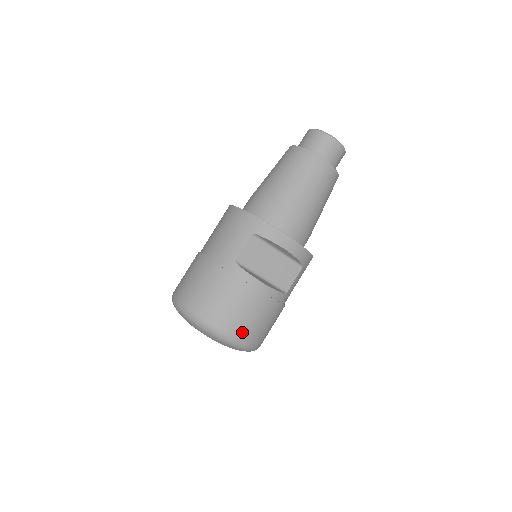
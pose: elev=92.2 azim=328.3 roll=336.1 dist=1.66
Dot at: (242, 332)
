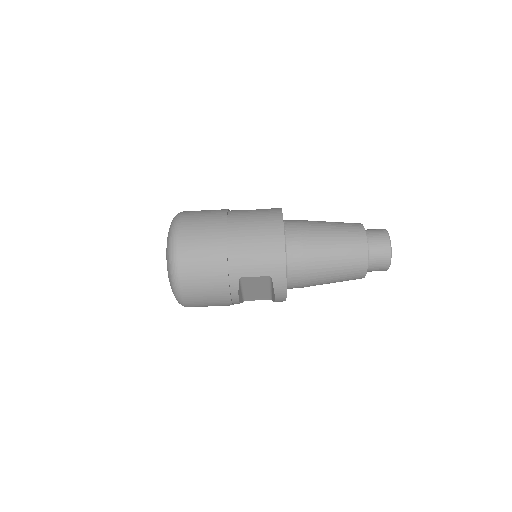
Dot at: (193, 306)
